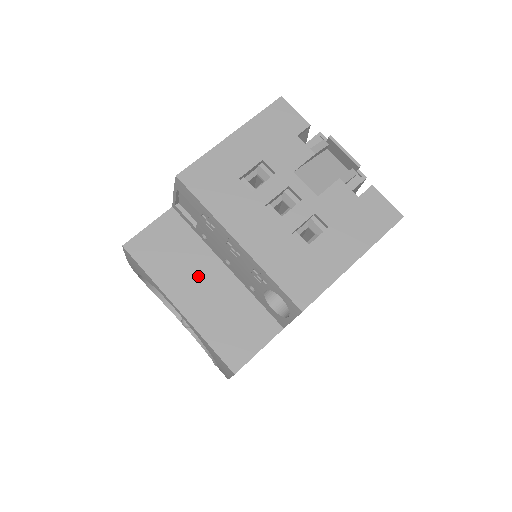
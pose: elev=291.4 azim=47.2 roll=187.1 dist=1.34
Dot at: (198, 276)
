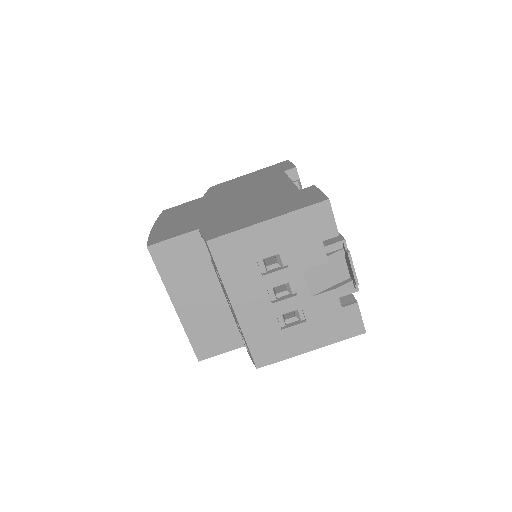
Dot at: (198, 291)
